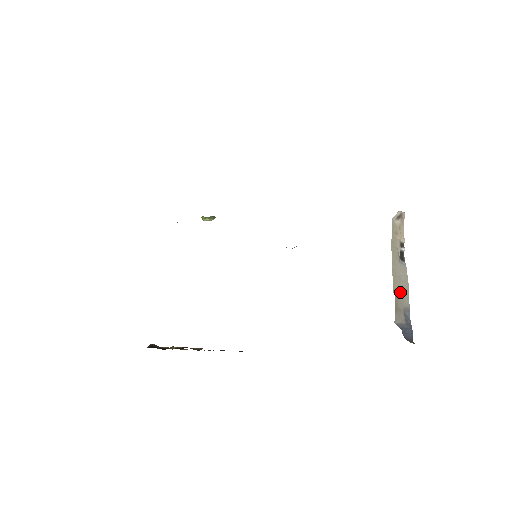
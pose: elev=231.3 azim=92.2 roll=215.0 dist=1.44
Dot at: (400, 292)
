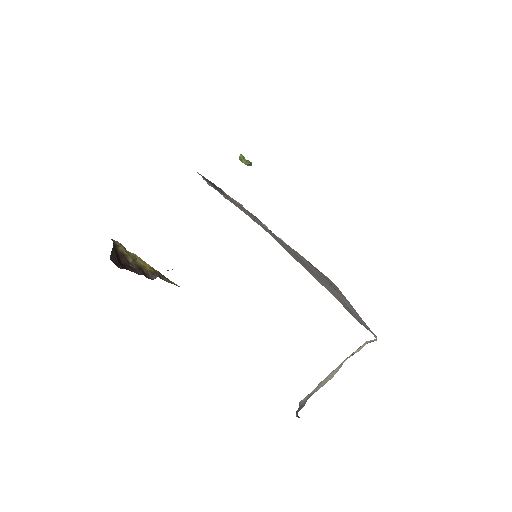
Dot at: (321, 384)
